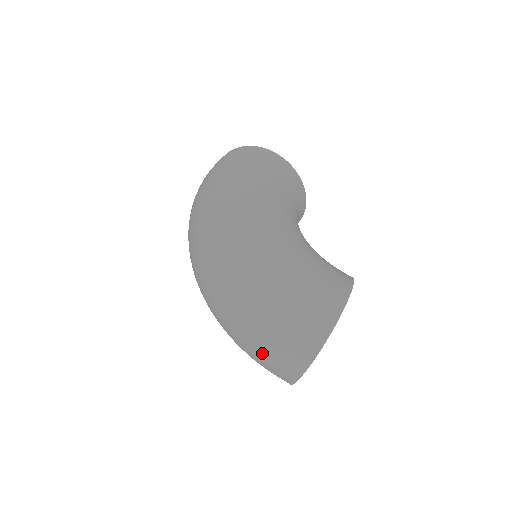
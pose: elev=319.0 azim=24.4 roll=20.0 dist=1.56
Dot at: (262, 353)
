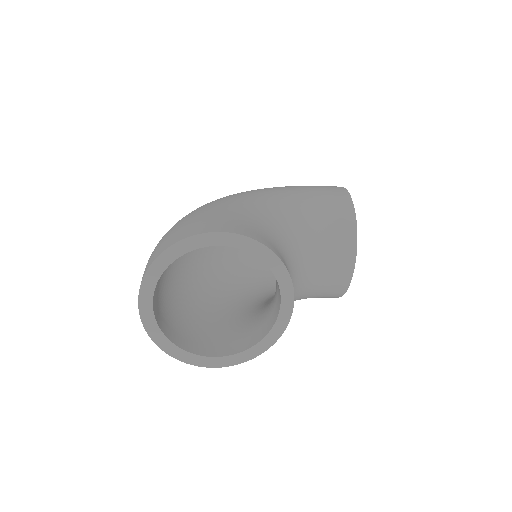
Dot at: occluded
